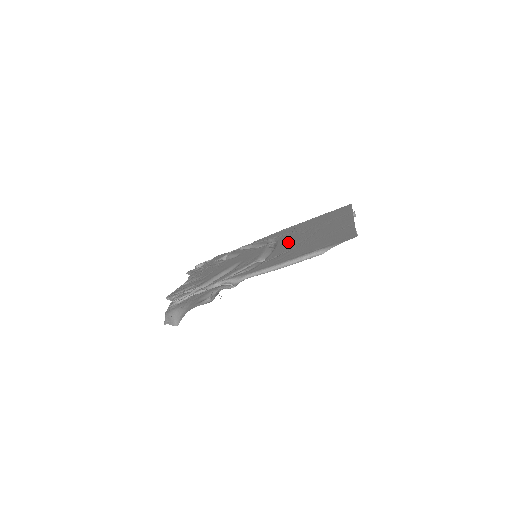
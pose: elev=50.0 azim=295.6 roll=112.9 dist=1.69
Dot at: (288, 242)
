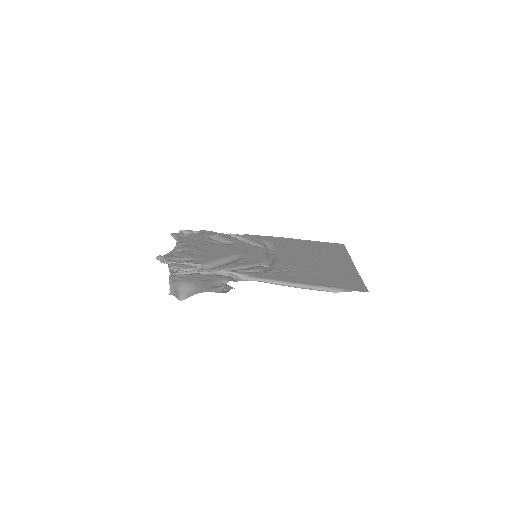
Dot at: (291, 258)
